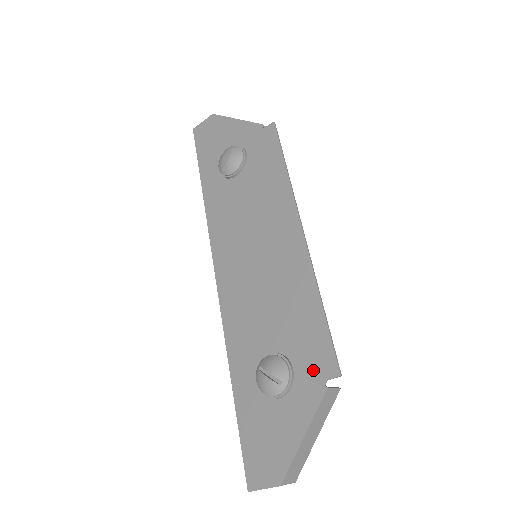
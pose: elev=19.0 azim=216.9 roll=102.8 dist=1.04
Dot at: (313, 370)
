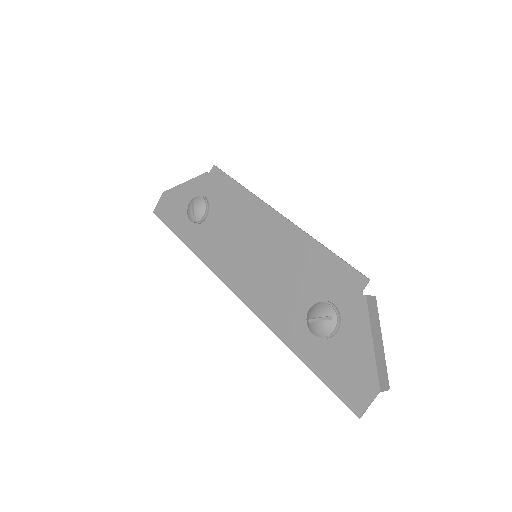
Dot at: (348, 292)
